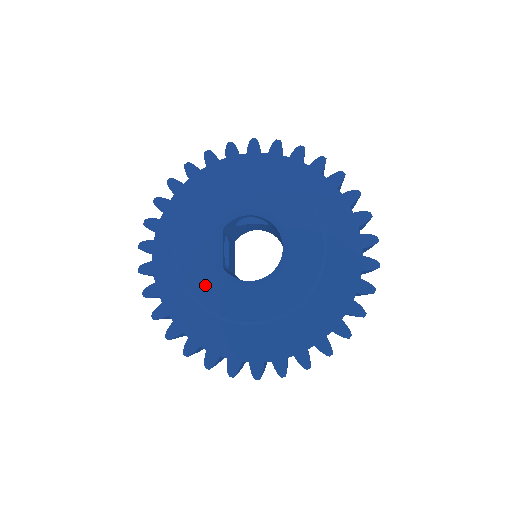
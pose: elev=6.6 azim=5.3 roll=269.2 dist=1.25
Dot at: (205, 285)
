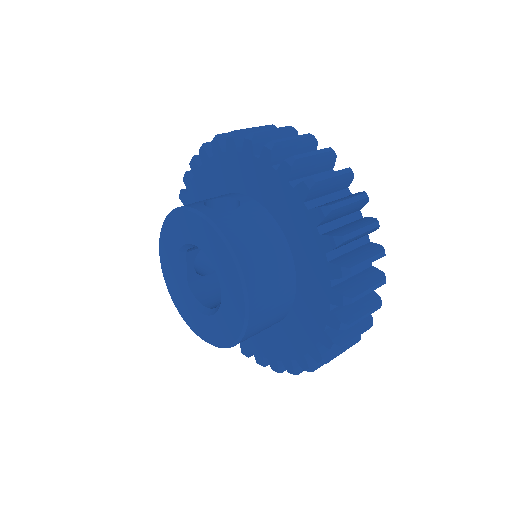
Dot at: (176, 293)
